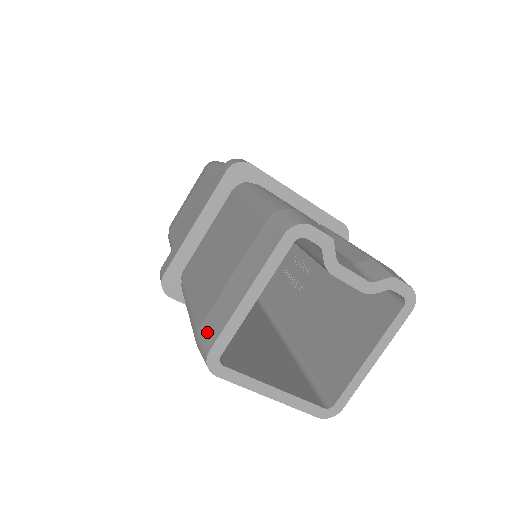
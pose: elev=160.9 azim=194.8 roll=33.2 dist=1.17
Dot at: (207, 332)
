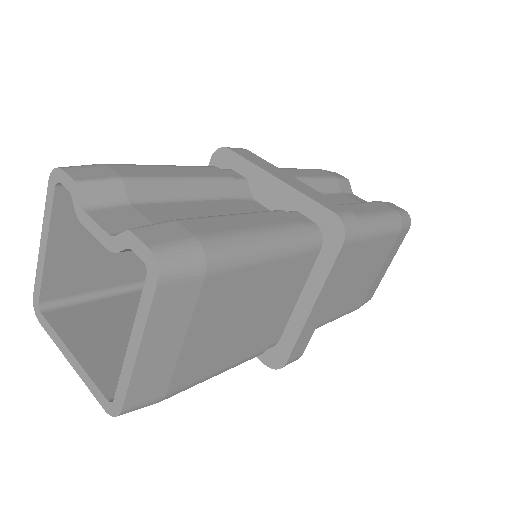
Dot at: occluded
